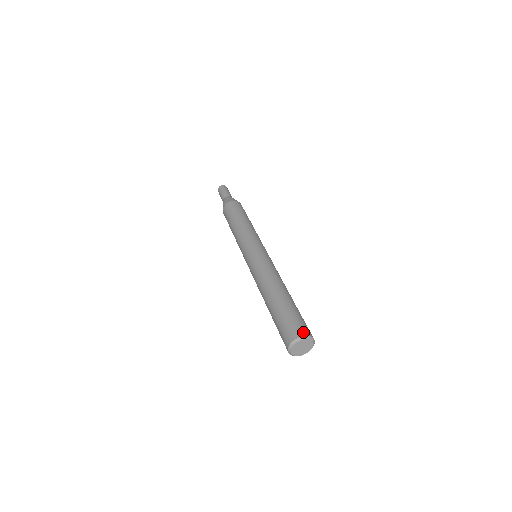
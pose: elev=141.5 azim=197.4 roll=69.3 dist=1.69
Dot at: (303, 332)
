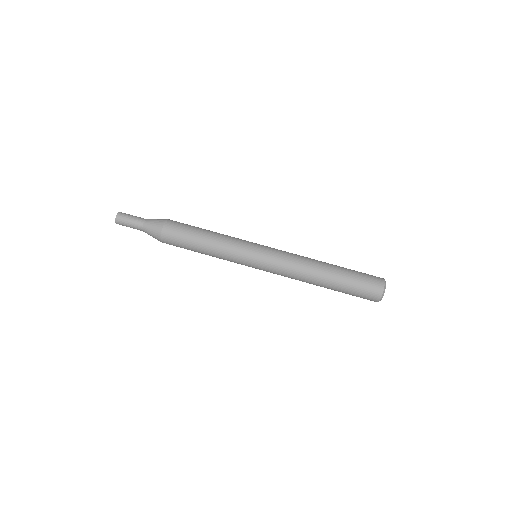
Dot at: (380, 288)
